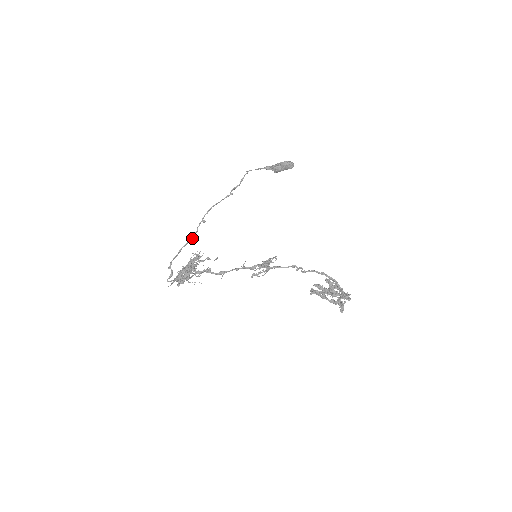
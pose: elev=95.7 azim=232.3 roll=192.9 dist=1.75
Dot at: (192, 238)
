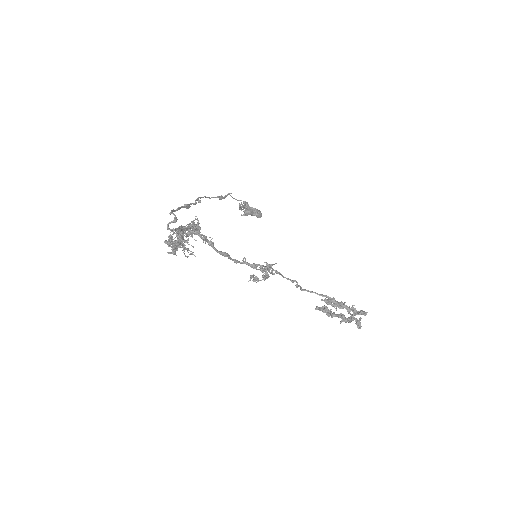
Dot at: (190, 206)
